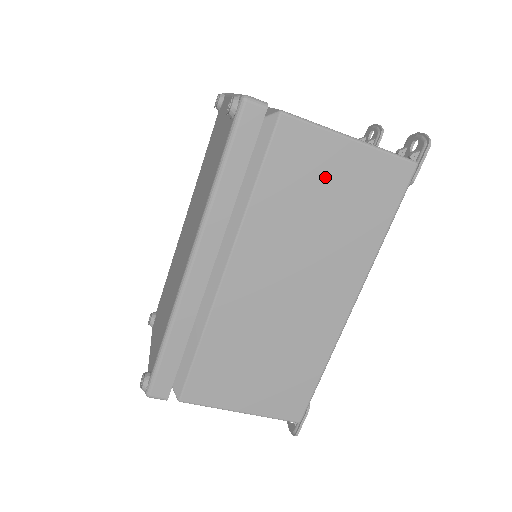
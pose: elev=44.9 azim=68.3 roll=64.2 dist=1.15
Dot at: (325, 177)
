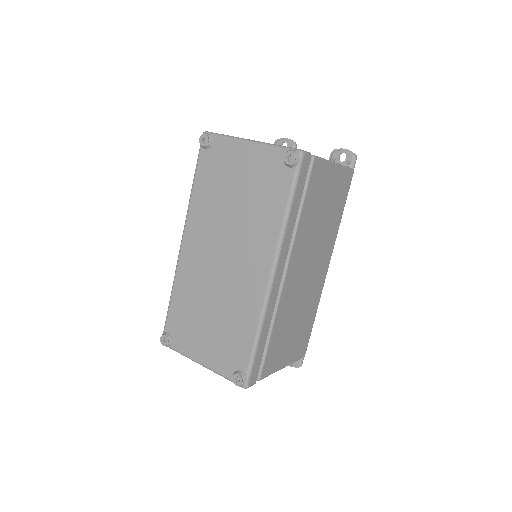
Dot at: (326, 192)
